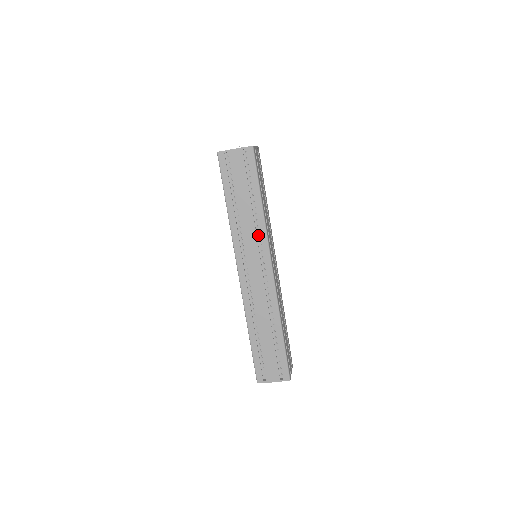
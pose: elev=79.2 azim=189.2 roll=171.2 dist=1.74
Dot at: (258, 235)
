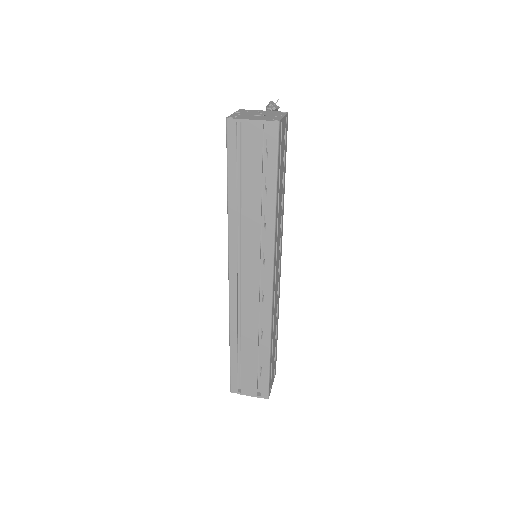
Dot at: (263, 238)
